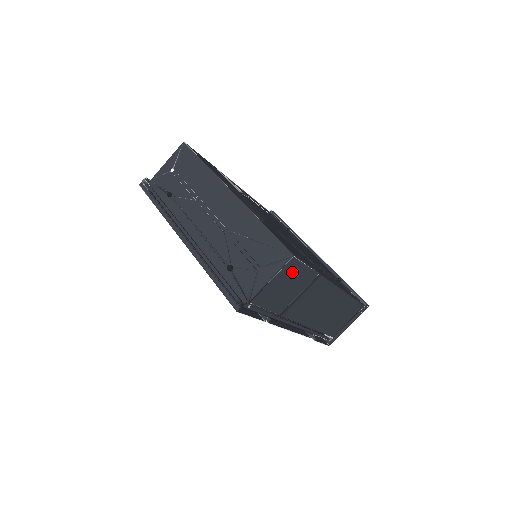
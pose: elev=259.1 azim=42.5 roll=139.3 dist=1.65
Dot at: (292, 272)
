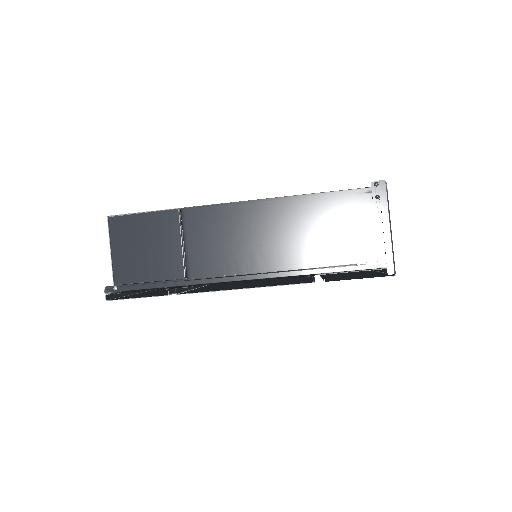
Dot at: (131, 230)
